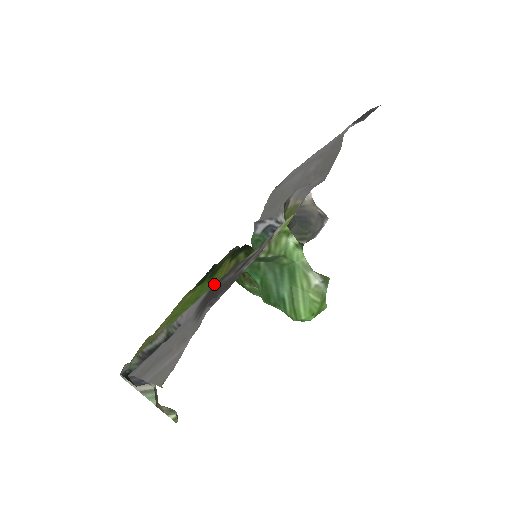
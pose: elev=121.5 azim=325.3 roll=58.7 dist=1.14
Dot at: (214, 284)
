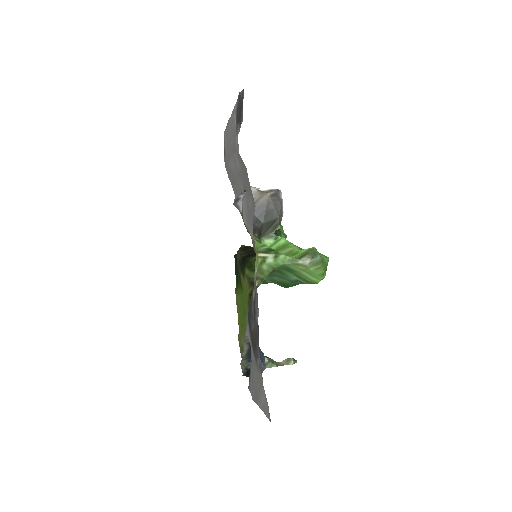
Dot at: (248, 316)
